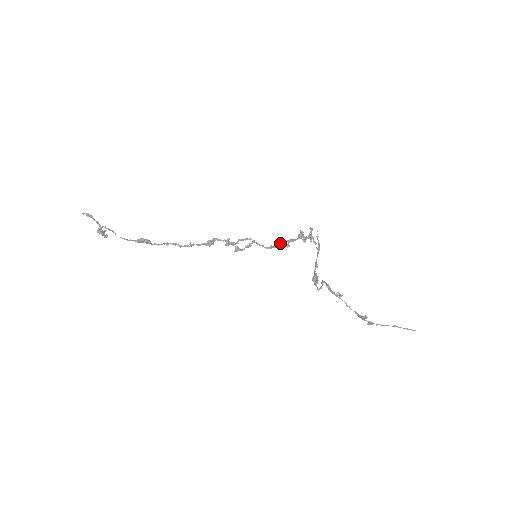
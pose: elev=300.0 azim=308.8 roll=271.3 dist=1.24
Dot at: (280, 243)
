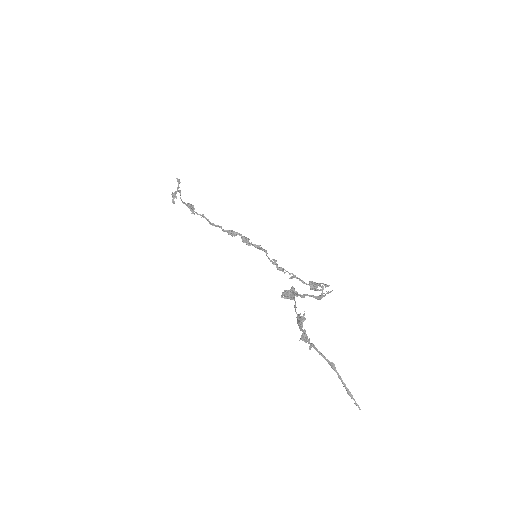
Dot at: (287, 271)
